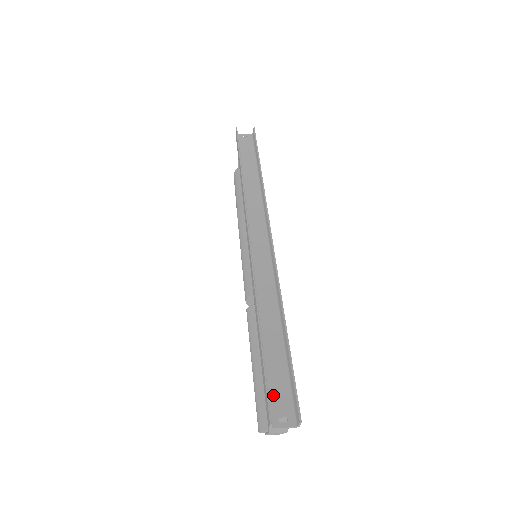
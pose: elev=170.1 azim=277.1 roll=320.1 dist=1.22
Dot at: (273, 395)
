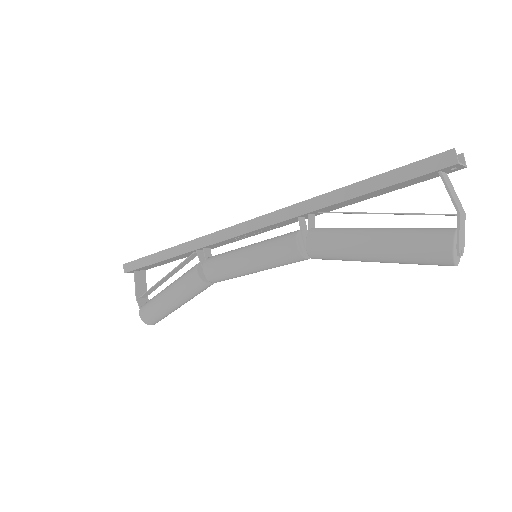
Dot at: (422, 175)
